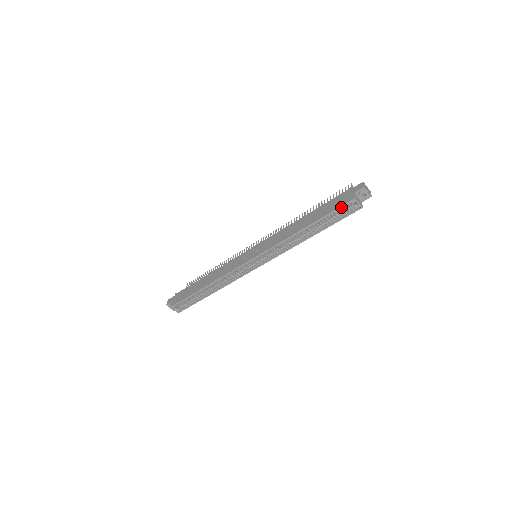
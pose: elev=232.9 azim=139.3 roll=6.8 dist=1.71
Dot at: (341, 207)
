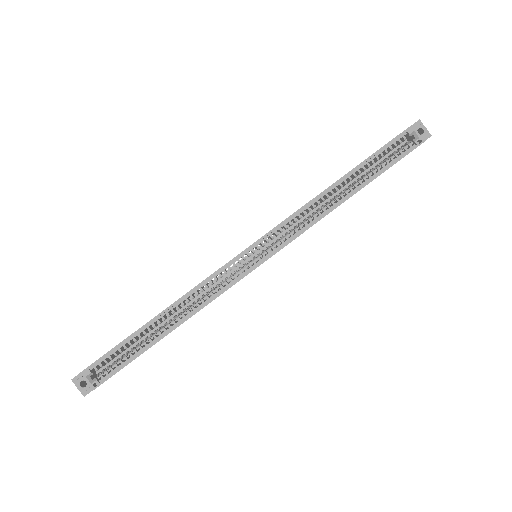
Dot at: (394, 140)
